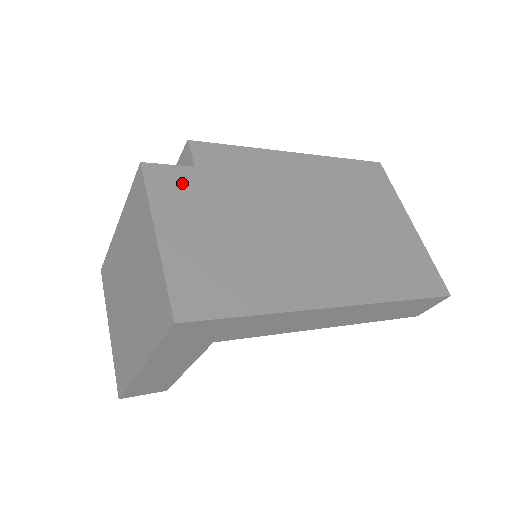
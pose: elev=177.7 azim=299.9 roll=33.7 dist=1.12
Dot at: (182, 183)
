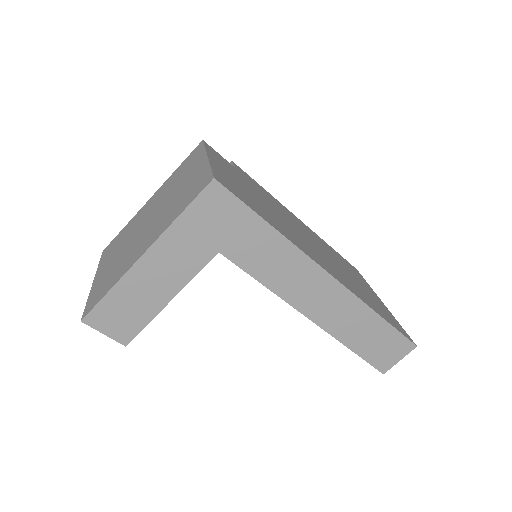
Dot at: (227, 163)
